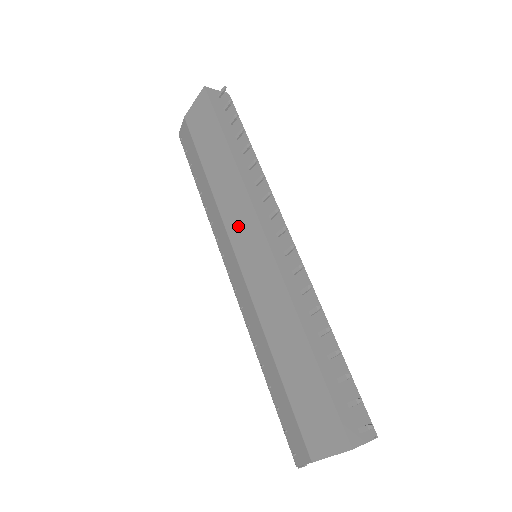
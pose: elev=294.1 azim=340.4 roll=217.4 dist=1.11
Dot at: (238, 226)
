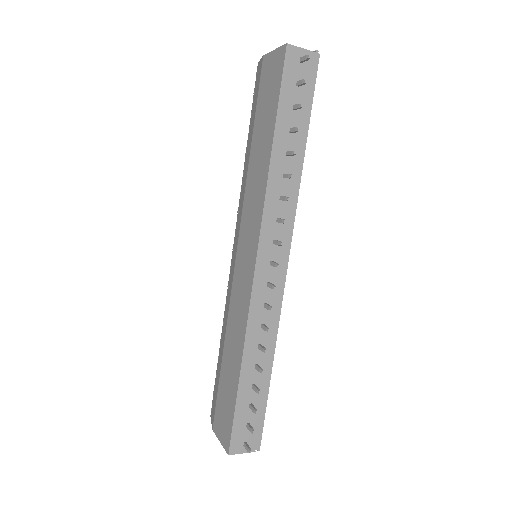
Dot at: (247, 227)
